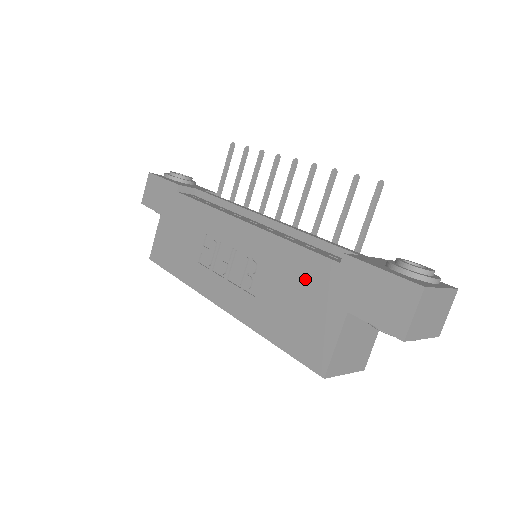
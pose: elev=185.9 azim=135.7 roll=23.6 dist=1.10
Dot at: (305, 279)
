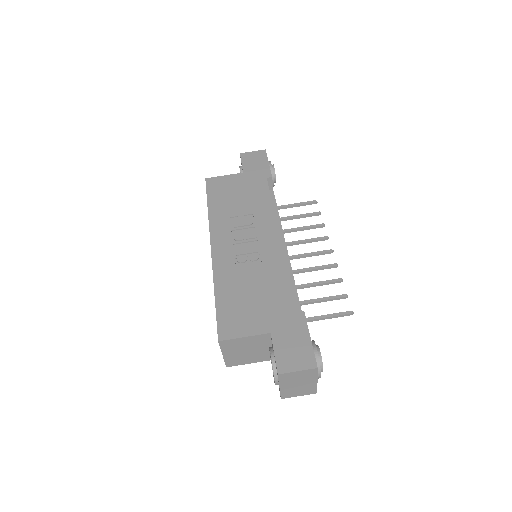
Dot at: (272, 296)
